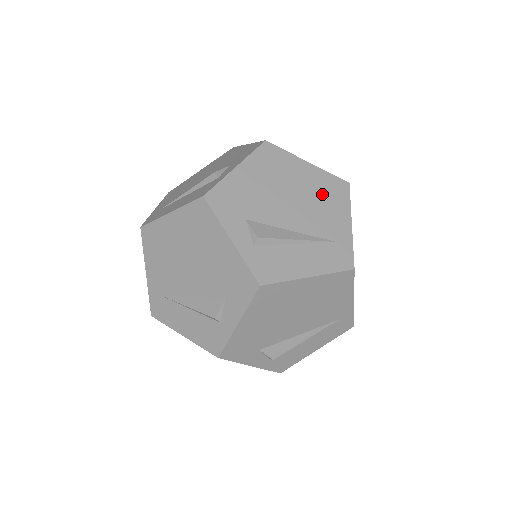
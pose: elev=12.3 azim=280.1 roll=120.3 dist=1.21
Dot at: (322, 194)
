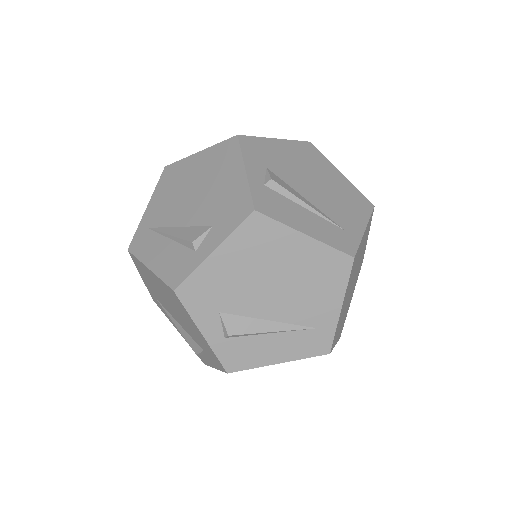
Dot at: occluded
